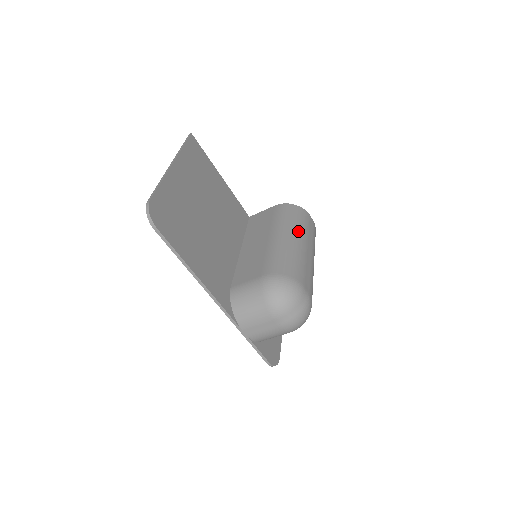
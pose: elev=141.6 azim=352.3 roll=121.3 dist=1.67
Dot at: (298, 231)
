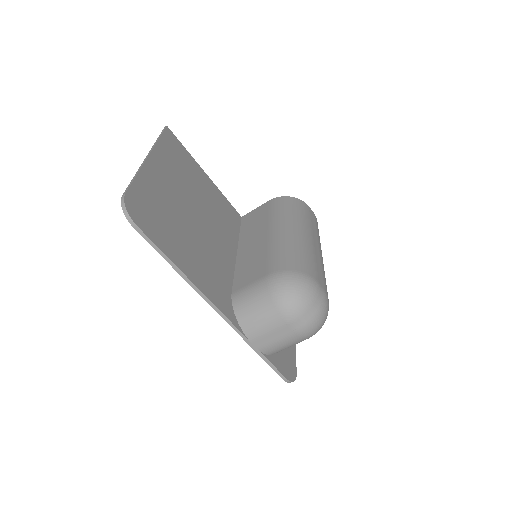
Dot at: (300, 223)
